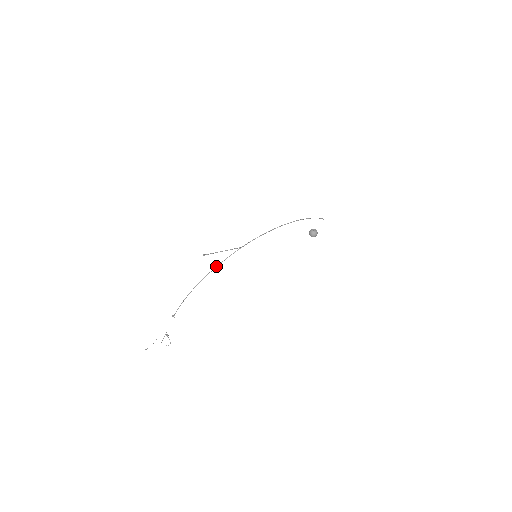
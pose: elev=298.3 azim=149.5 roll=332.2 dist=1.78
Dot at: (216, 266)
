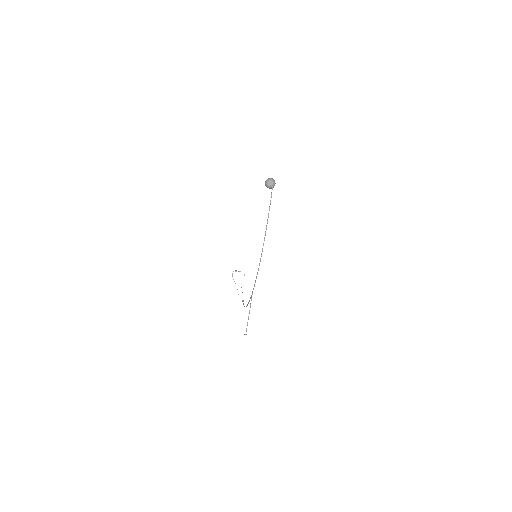
Dot at: occluded
